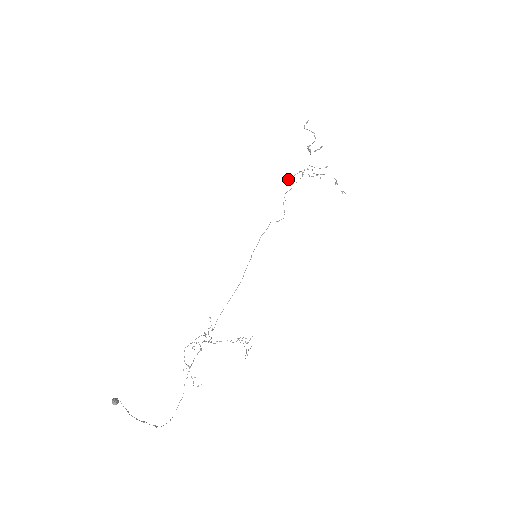
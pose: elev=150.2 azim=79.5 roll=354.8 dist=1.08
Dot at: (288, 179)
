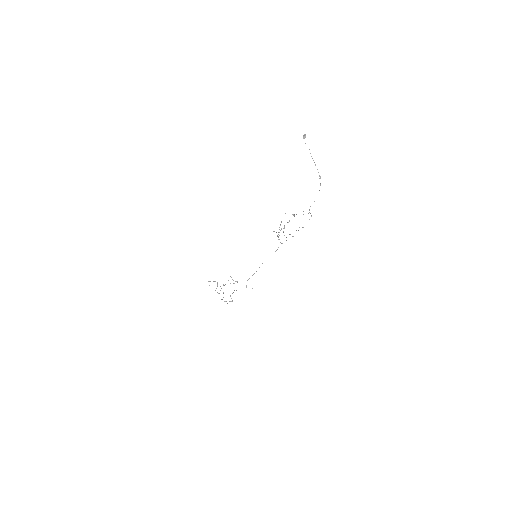
Dot at: (221, 288)
